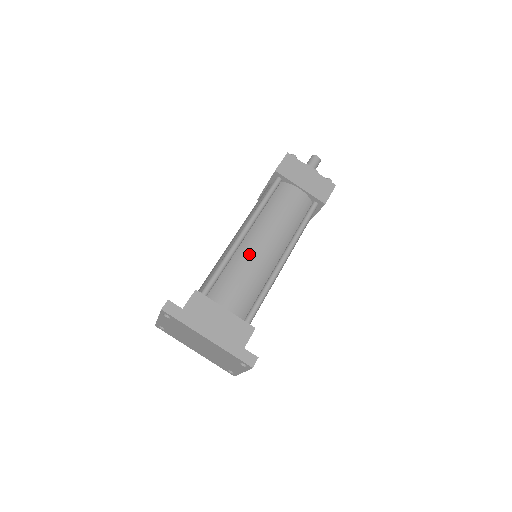
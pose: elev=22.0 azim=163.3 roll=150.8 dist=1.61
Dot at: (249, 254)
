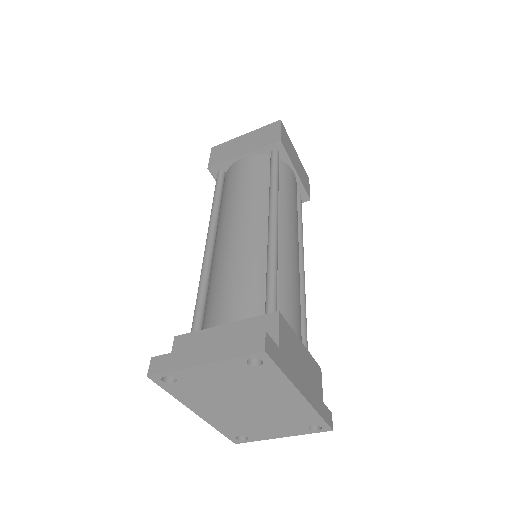
Dot at: (290, 255)
